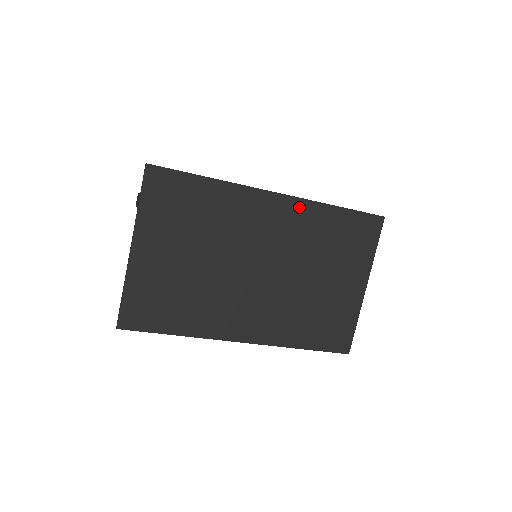
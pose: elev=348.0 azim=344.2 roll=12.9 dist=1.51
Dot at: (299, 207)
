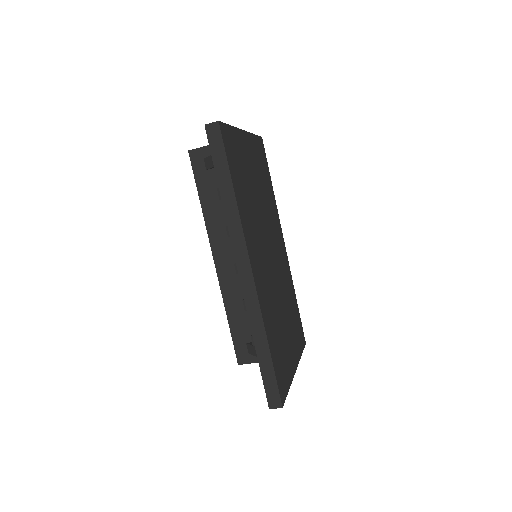
Dot at: (288, 267)
